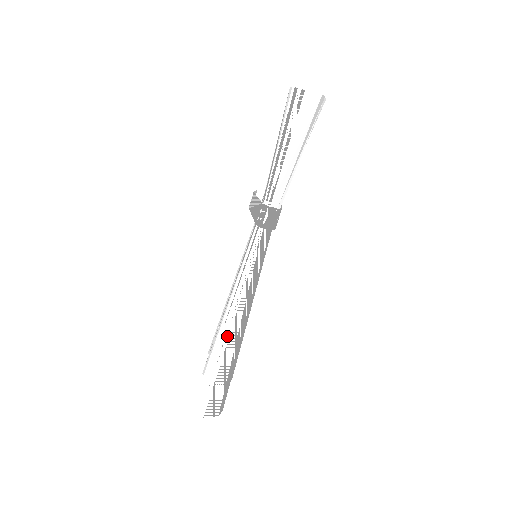
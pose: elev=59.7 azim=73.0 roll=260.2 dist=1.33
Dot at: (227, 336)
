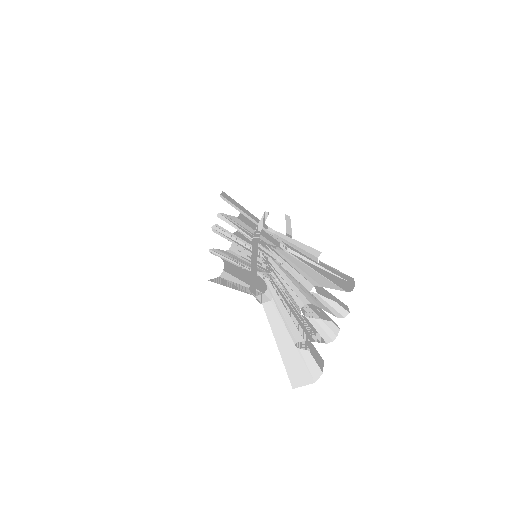
Dot at: occluded
